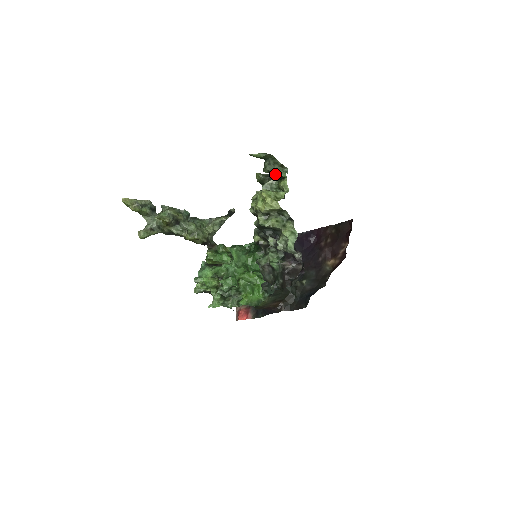
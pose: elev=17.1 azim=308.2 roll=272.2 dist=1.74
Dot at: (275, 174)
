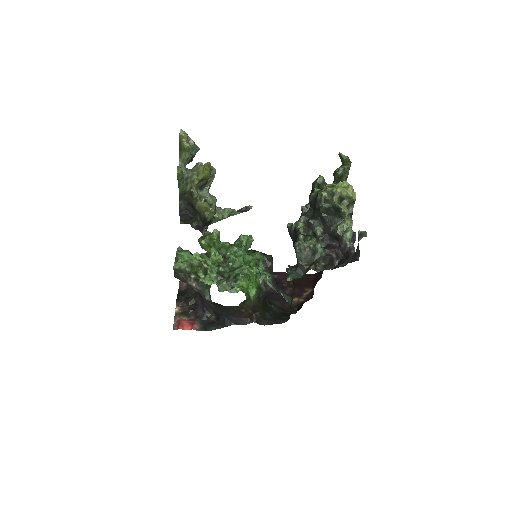
Dot at: (342, 180)
